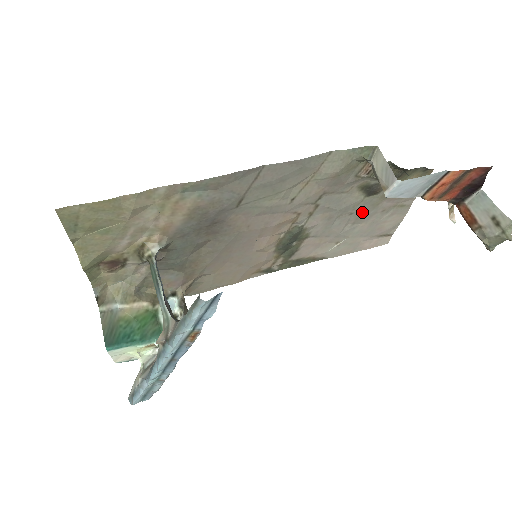
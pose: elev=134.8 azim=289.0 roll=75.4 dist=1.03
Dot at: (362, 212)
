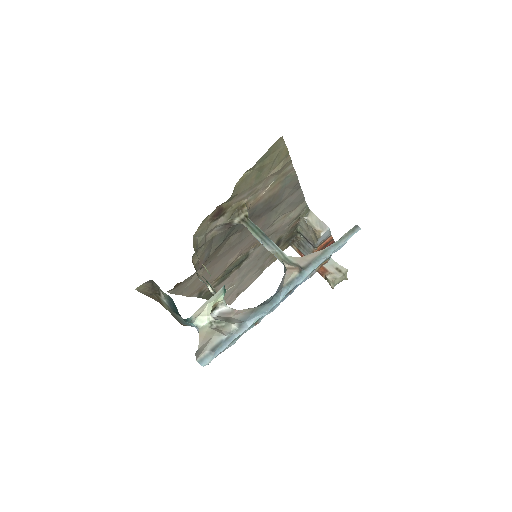
Dot at: (259, 262)
